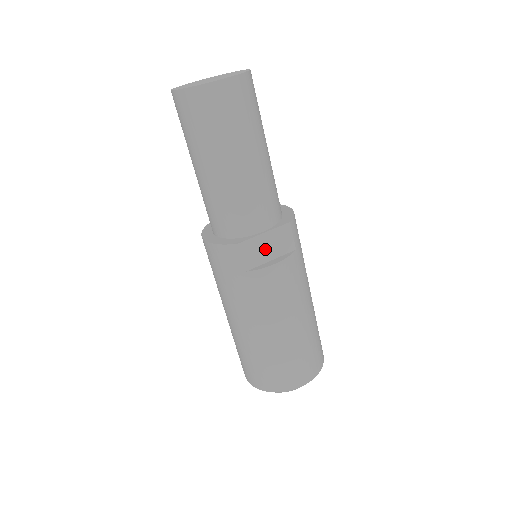
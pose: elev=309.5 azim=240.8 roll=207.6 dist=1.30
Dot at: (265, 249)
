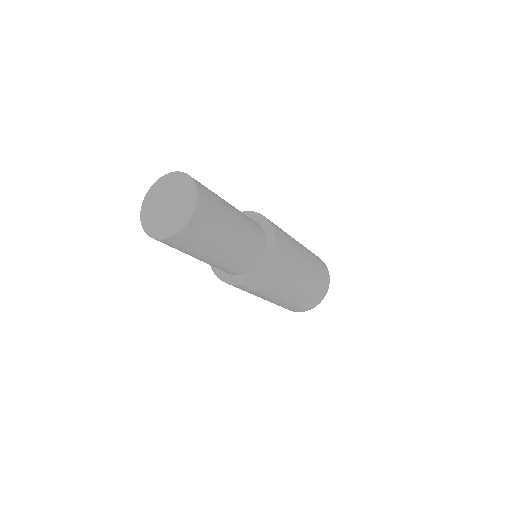
Dot at: (261, 274)
